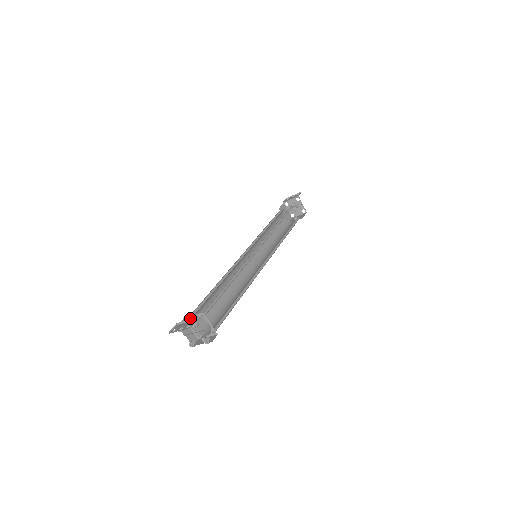
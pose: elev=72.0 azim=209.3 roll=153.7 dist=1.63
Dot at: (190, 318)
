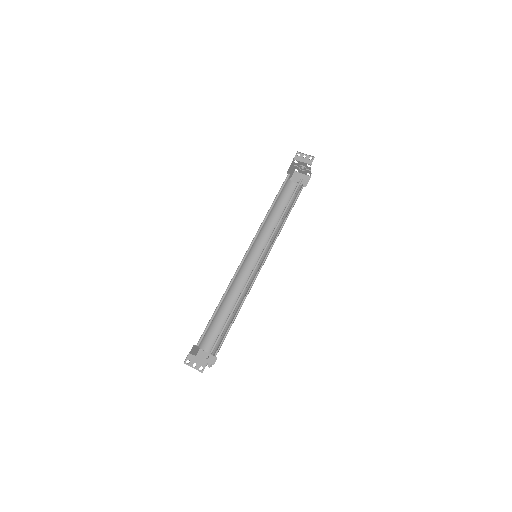
Dot at: occluded
